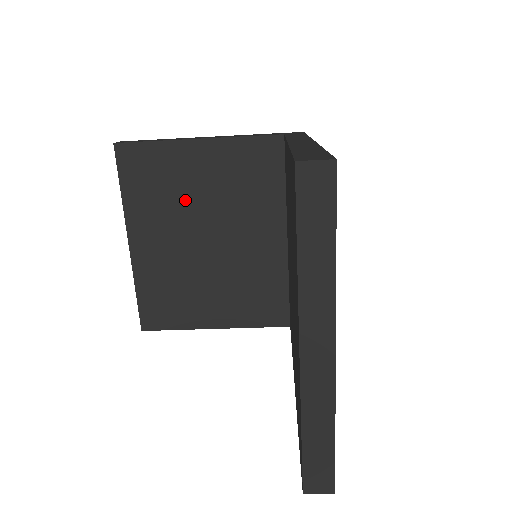
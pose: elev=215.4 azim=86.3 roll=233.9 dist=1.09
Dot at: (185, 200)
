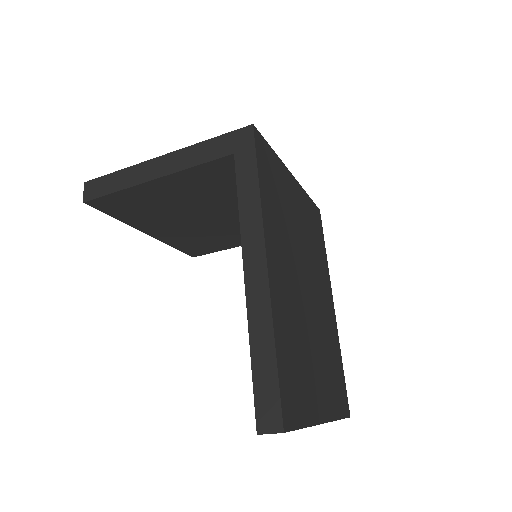
Dot at: (172, 208)
